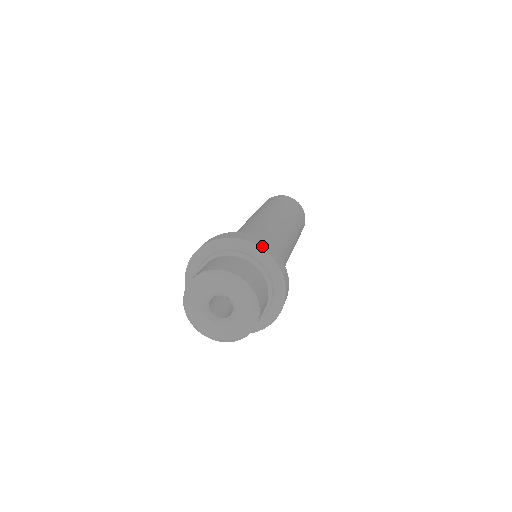
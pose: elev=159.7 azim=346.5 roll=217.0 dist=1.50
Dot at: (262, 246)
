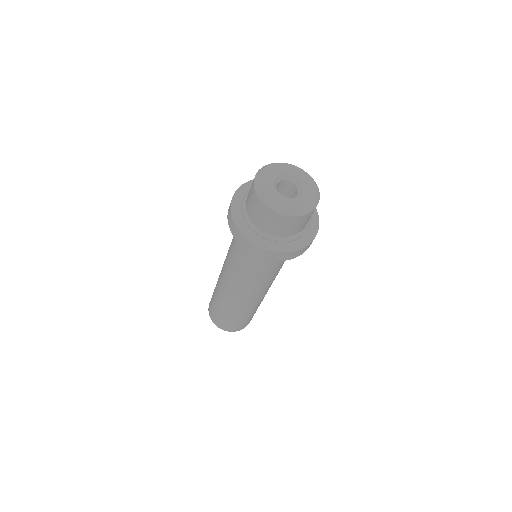
Dot at: occluded
